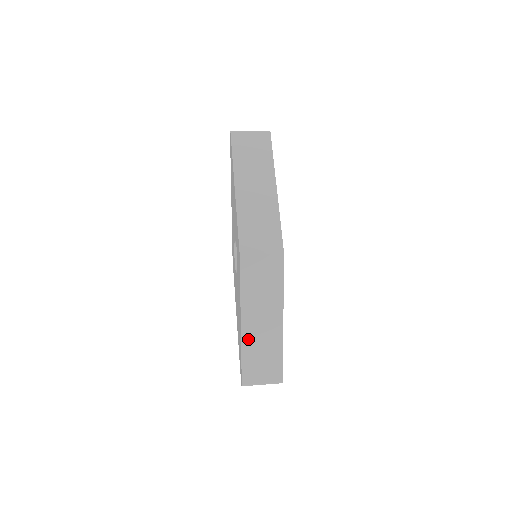
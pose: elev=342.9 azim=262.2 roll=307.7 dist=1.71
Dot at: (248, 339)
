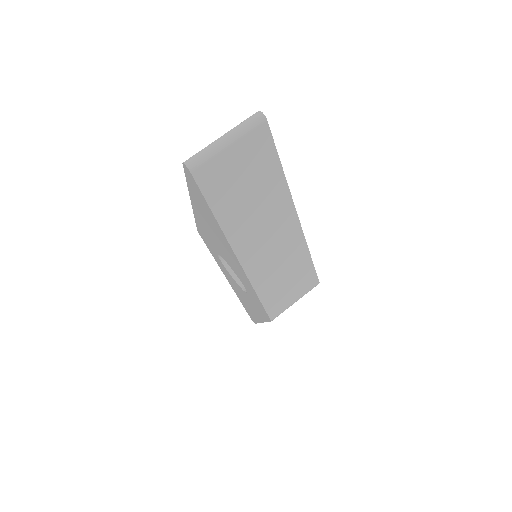
Dot at: occluded
